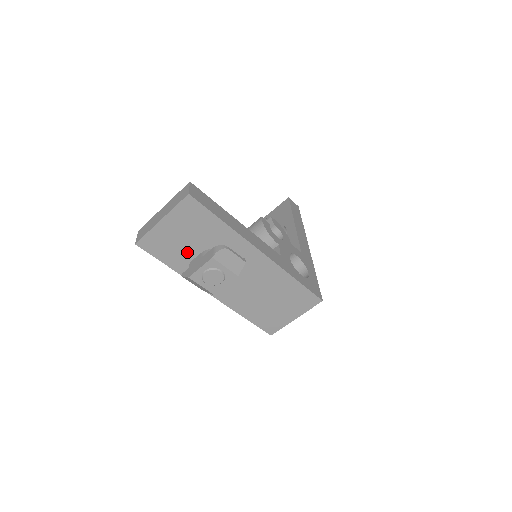
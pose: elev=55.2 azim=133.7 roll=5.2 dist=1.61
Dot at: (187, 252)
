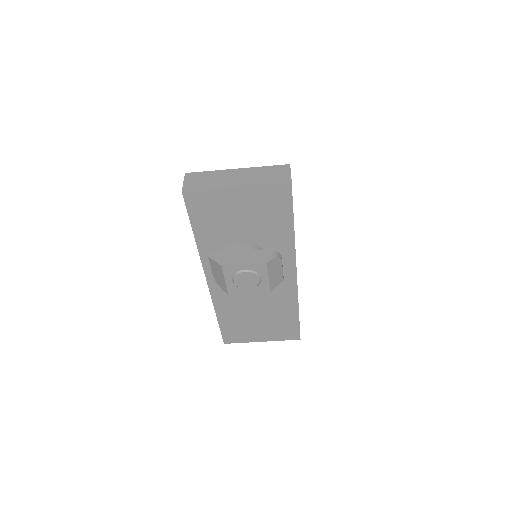
Dot at: (228, 232)
